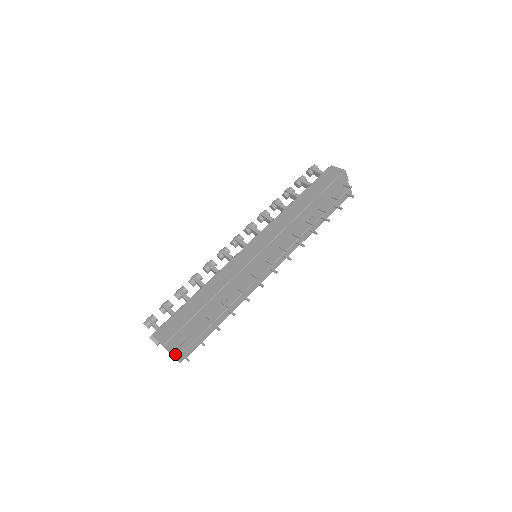
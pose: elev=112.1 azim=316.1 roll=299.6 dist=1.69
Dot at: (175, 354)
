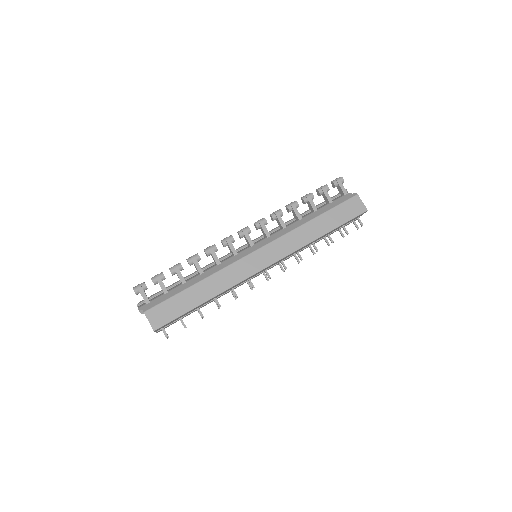
Dot at: occluded
